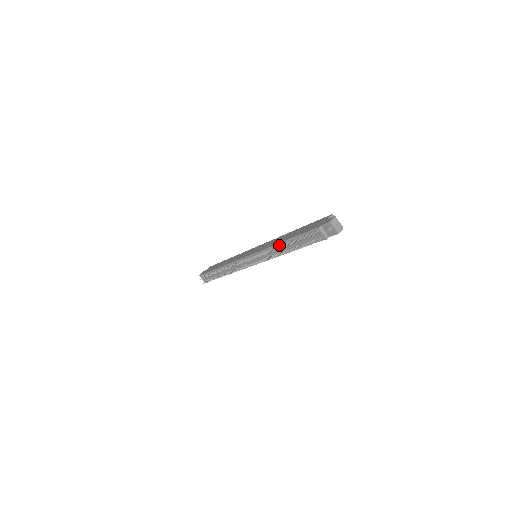
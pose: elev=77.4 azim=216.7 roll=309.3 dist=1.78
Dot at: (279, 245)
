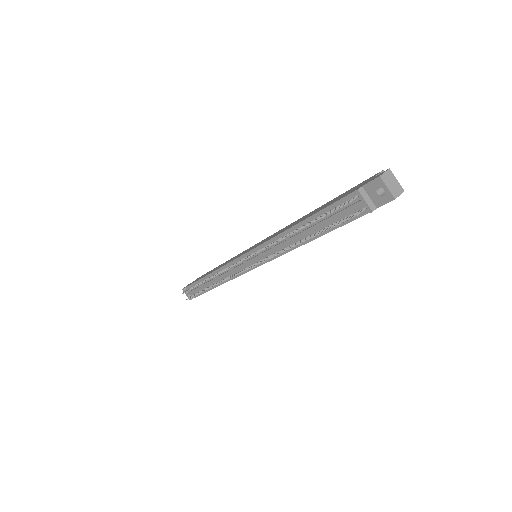
Dot at: (289, 232)
